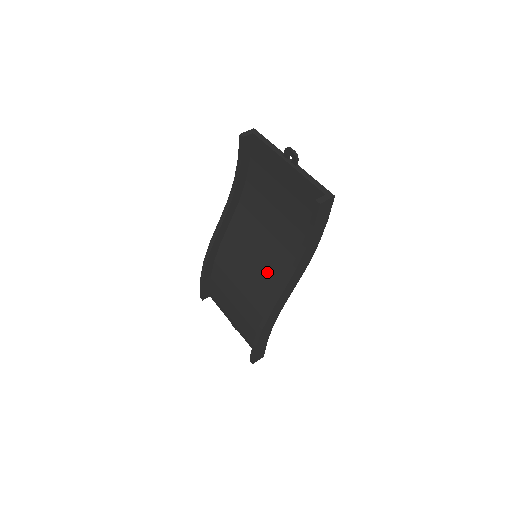
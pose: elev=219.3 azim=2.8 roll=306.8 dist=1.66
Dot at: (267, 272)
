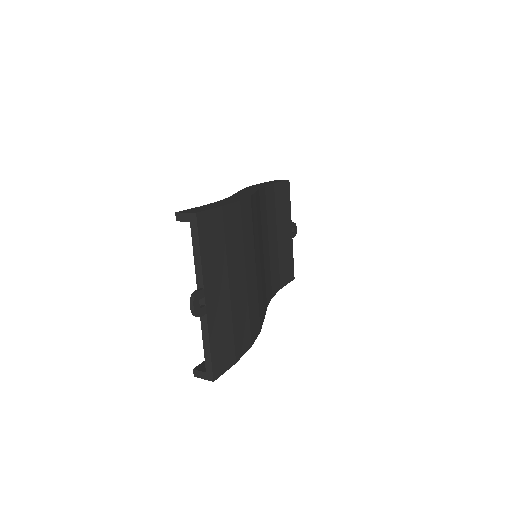
Dot at: occluded
